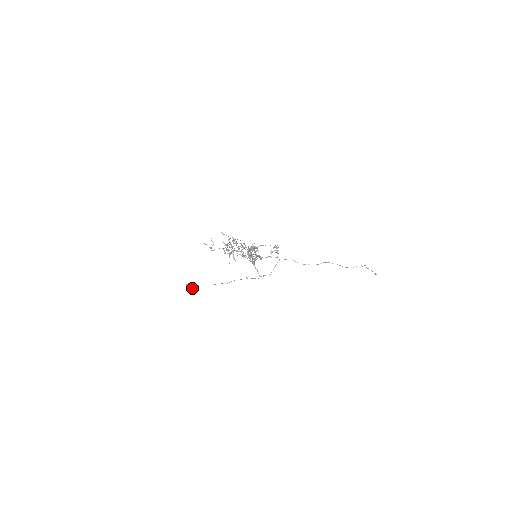
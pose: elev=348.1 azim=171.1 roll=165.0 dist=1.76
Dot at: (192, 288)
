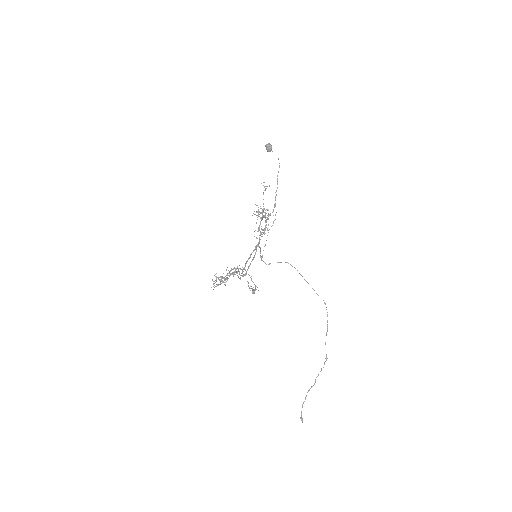
Dot at: (271, 149)
